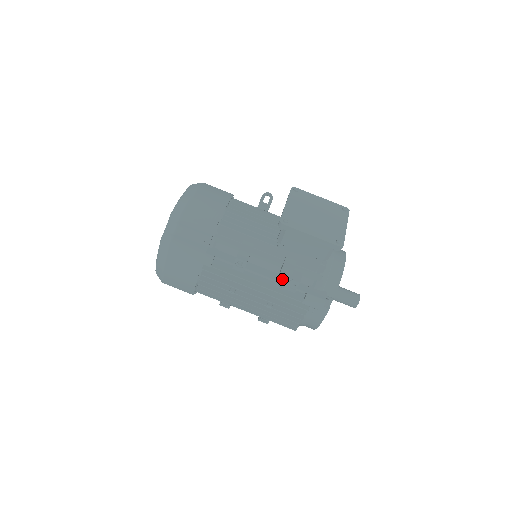
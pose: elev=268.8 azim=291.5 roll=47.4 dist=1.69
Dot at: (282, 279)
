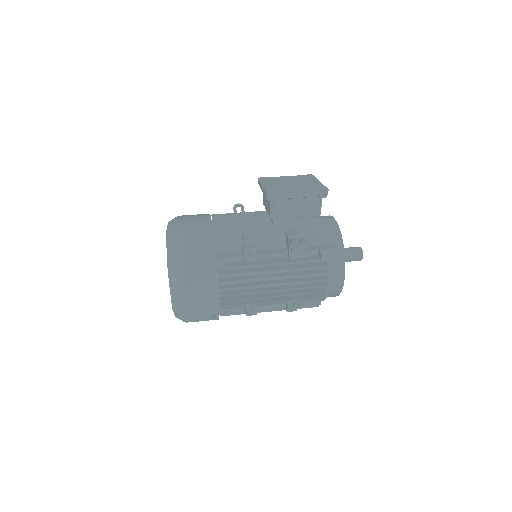
Dot at: (293, 247)
